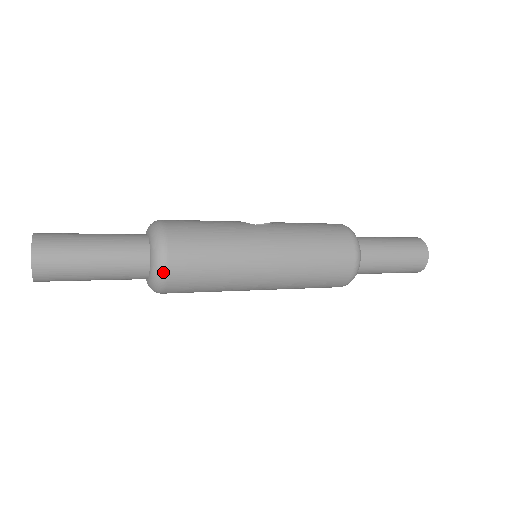
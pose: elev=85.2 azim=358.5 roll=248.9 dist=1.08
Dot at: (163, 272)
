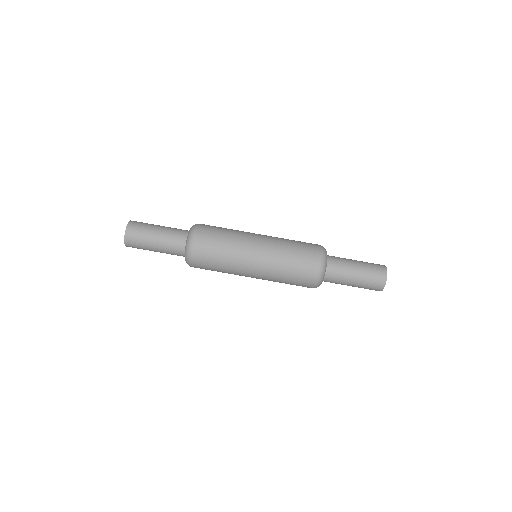
Dot at: (191, 244)
